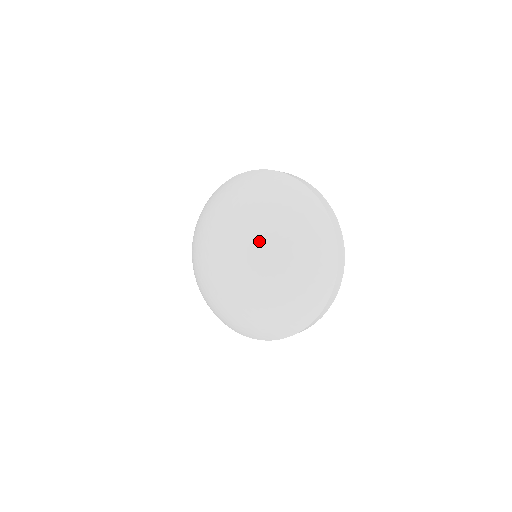
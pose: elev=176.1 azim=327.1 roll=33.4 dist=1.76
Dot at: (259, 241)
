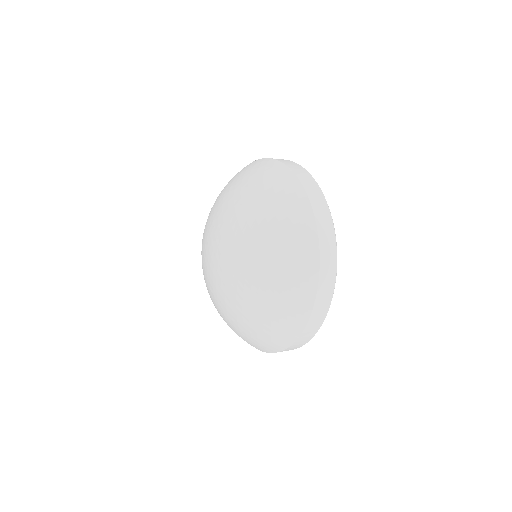
Dot at: (231, 235)
